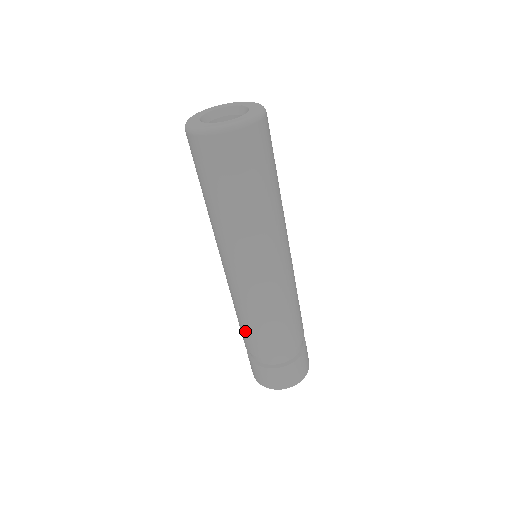
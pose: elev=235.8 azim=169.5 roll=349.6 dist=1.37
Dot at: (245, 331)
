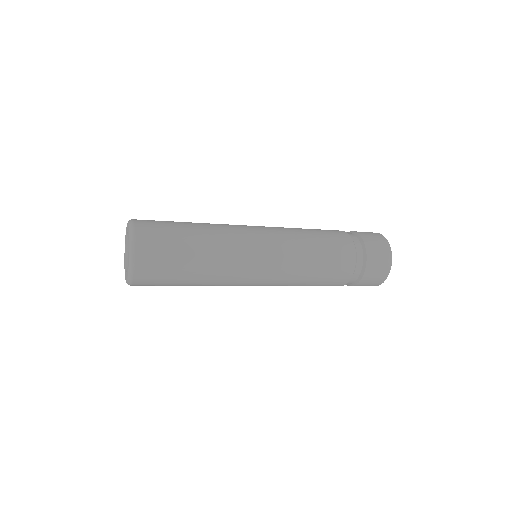
Dot at: occluded
